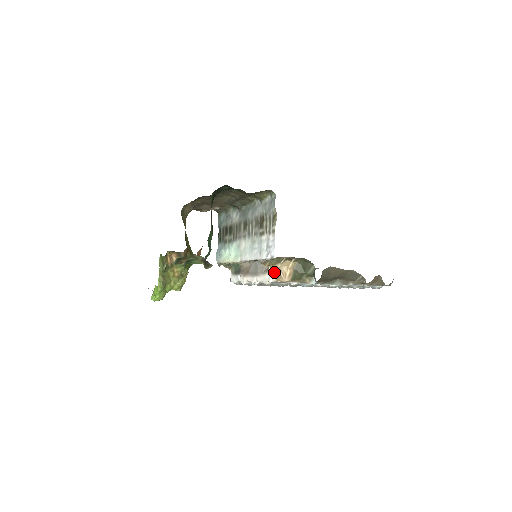
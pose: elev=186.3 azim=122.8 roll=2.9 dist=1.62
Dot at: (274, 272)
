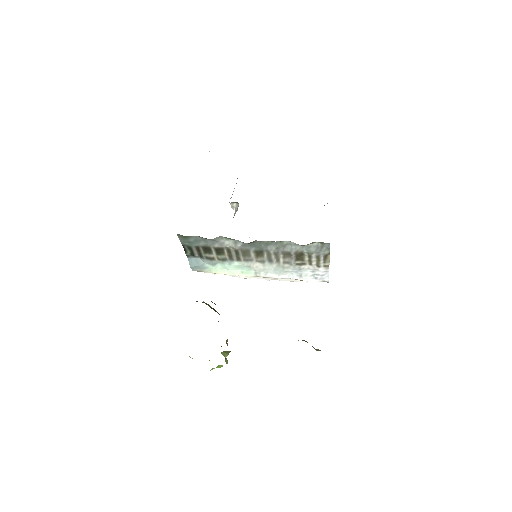
Dot at: occluded
